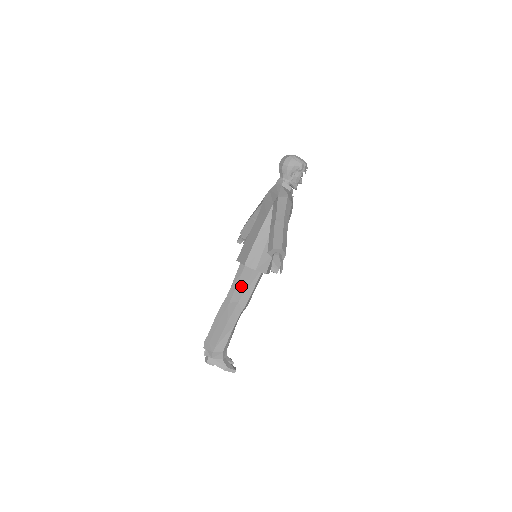
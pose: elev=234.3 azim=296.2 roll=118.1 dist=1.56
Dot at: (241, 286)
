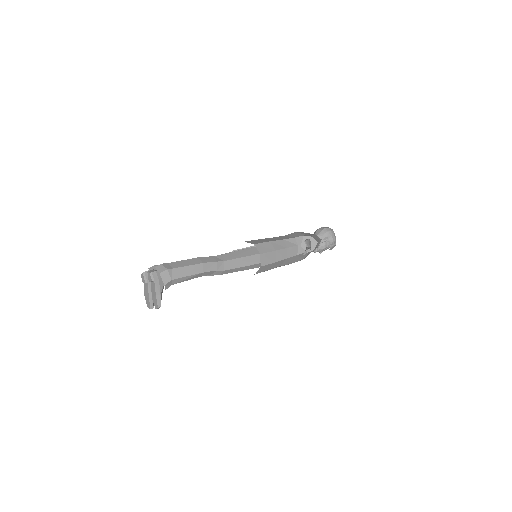
Dot at: (235, 255)
